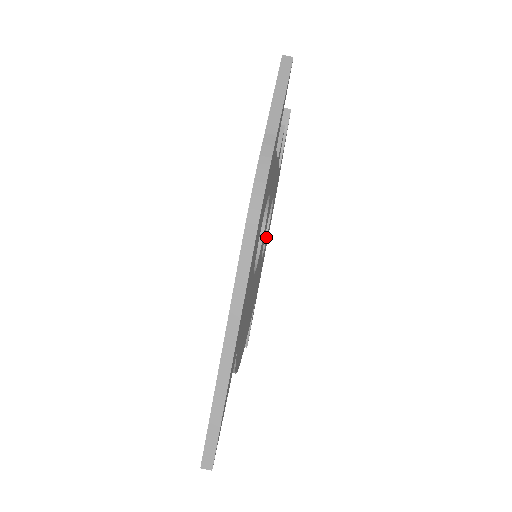
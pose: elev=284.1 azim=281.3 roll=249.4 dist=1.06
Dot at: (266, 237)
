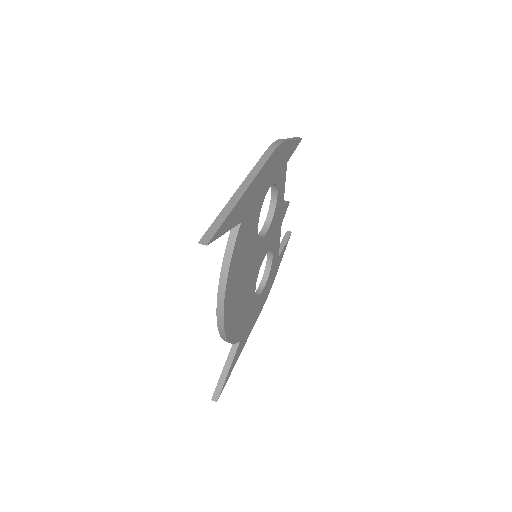
Dot at: (260, 294)
